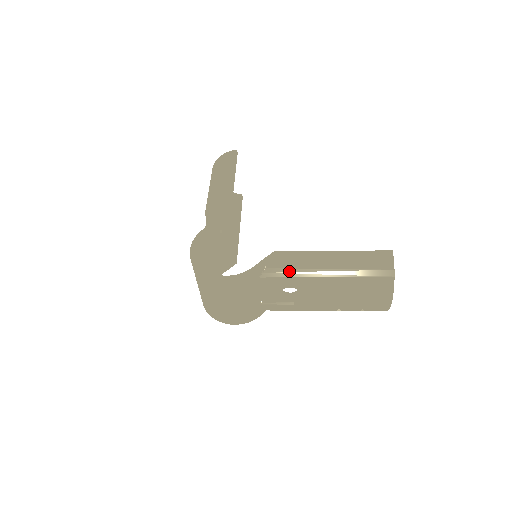
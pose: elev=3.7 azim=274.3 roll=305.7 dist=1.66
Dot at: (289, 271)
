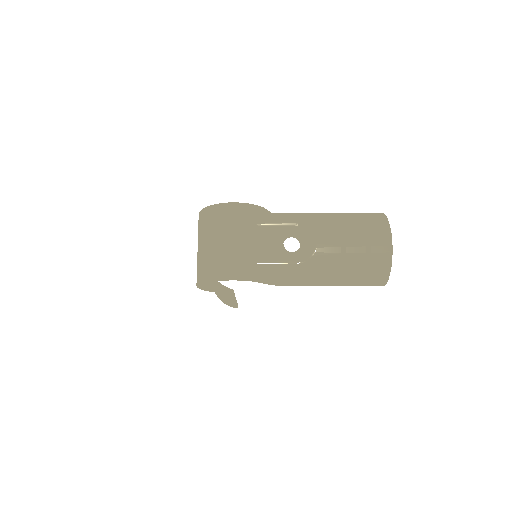
Dot at: (290, 215)
